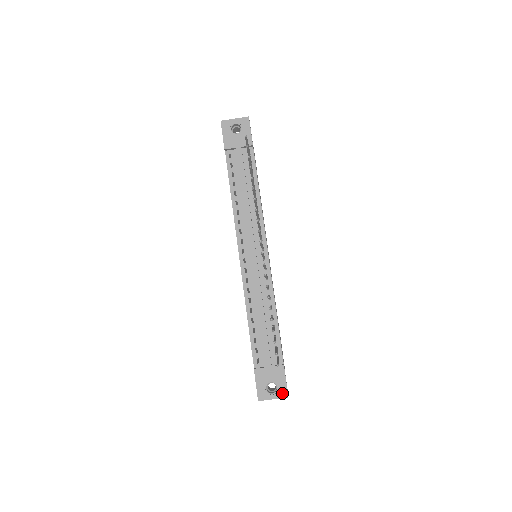
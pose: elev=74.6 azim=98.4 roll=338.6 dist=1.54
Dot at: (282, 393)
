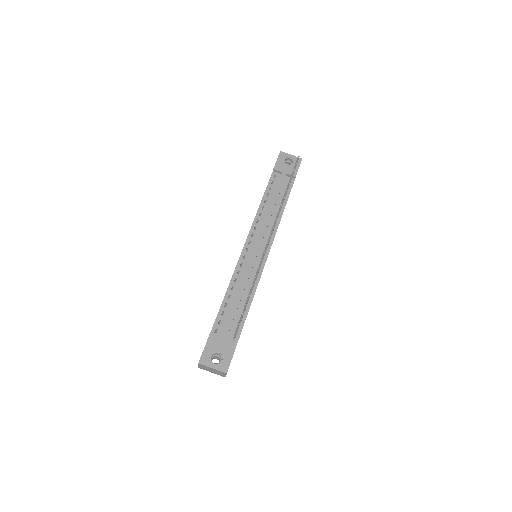
Dot at: (223, 367)
